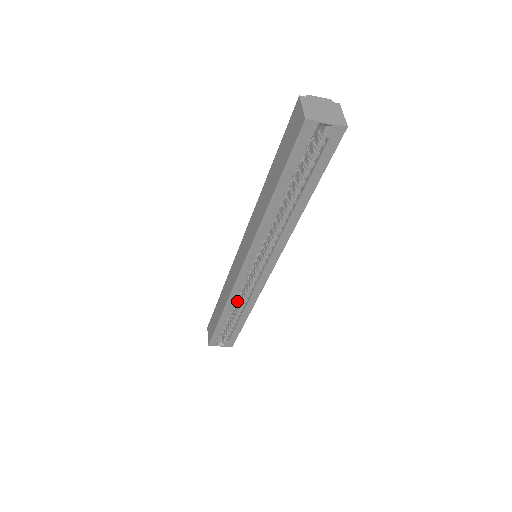
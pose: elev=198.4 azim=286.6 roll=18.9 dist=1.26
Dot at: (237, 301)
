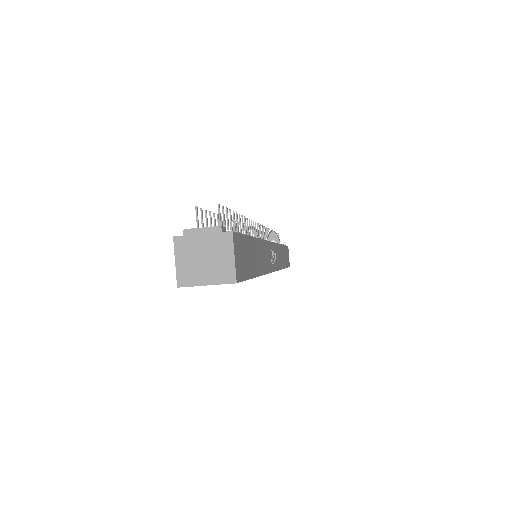
Dot at: occluded
